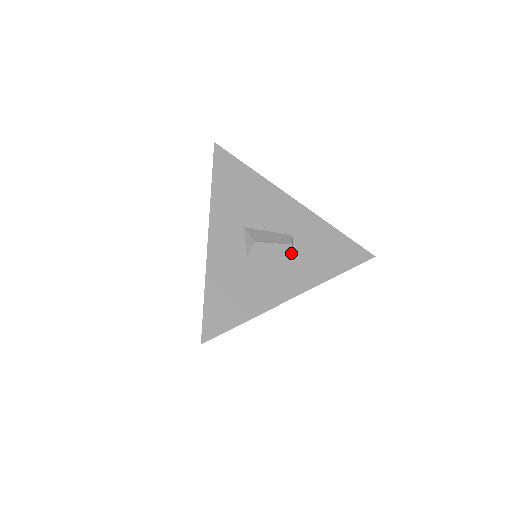
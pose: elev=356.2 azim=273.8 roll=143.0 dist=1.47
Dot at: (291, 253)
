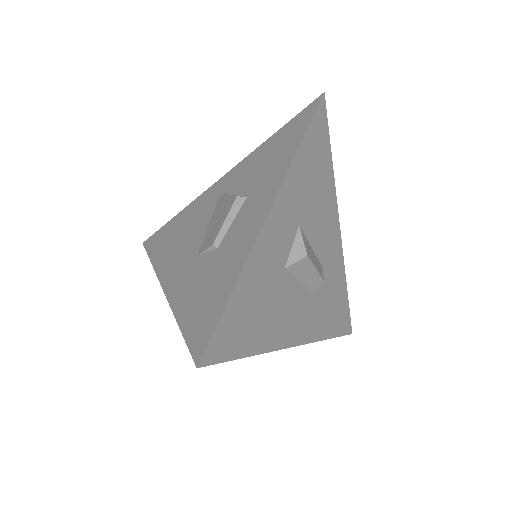
Dot at: (315, 289)
